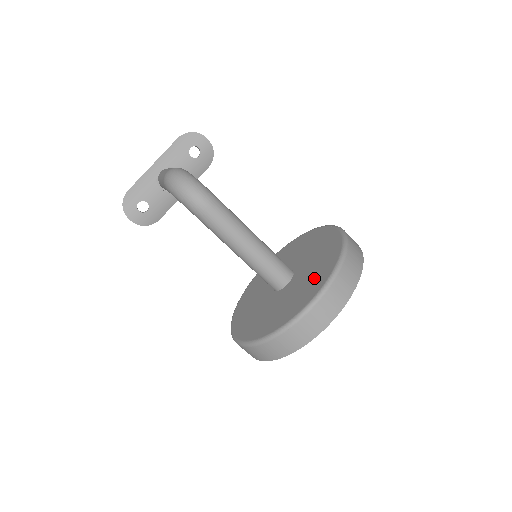
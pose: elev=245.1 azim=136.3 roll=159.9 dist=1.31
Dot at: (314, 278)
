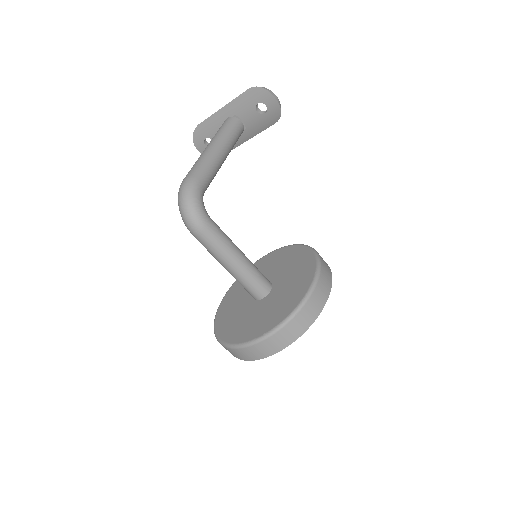
Dot at: (262, 321)
